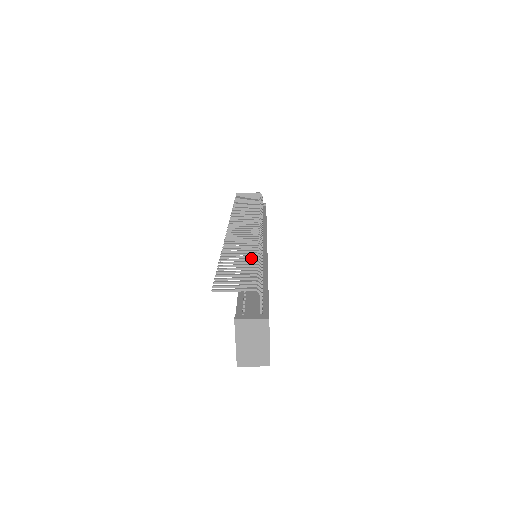
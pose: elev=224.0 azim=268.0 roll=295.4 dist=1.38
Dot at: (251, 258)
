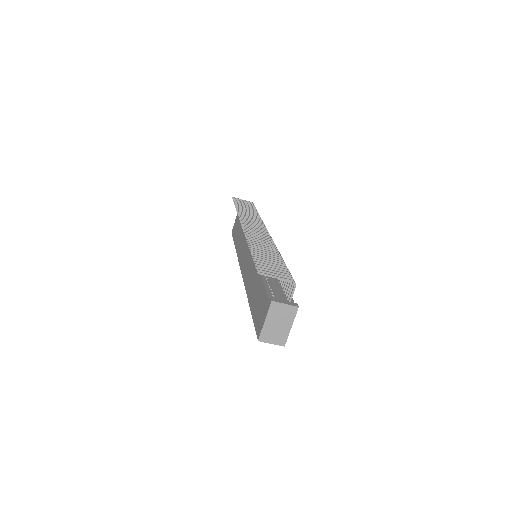
Dot at: (276, 256)
